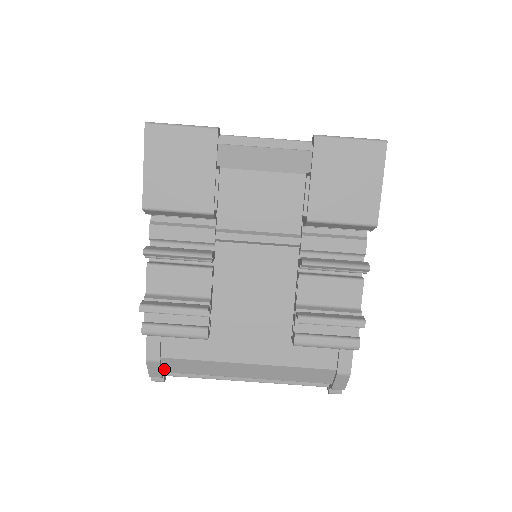
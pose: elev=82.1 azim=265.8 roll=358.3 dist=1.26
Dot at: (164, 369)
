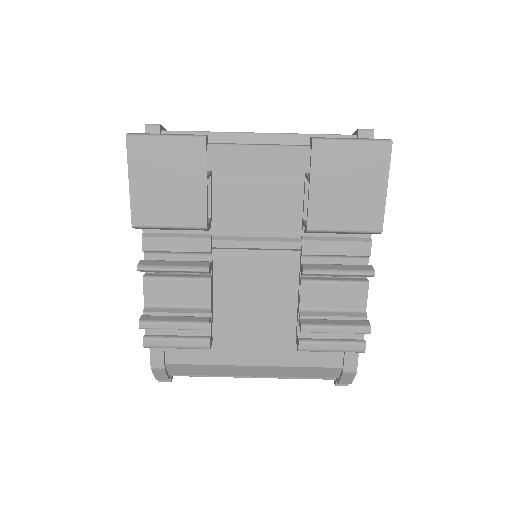
Dot at: (170, 372)
